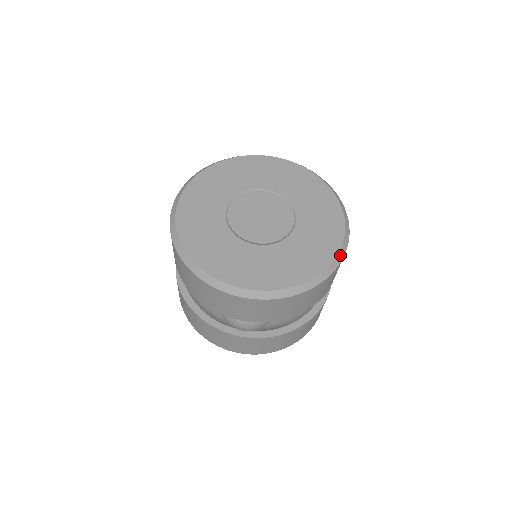
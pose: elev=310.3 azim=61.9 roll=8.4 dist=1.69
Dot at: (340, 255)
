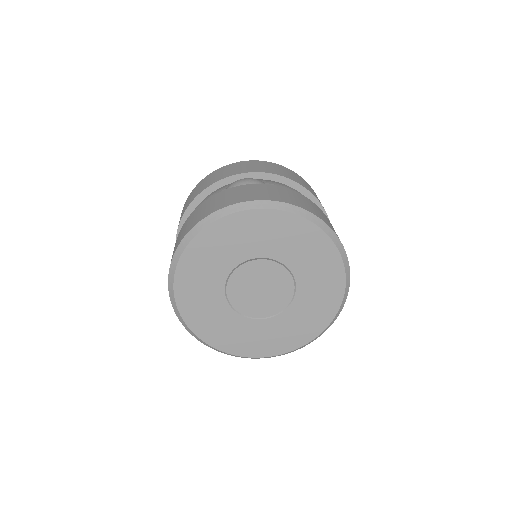
Dot at: occluded
